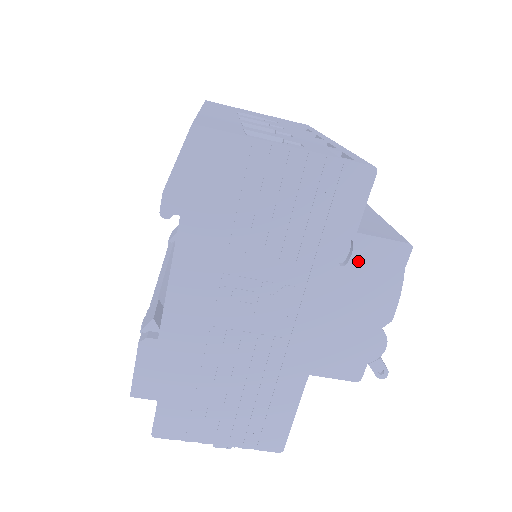
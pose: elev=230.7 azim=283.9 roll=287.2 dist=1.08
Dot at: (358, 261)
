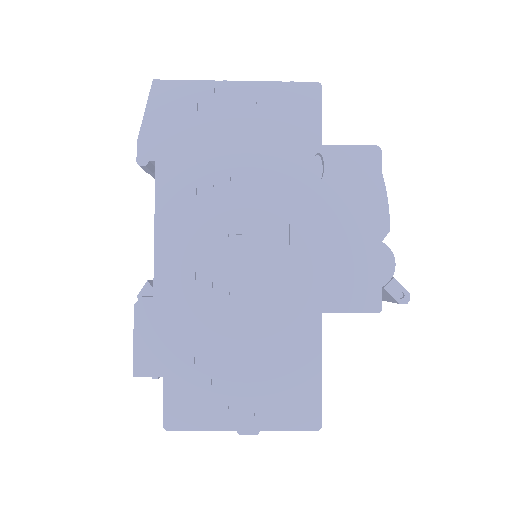
Dot at: (333, 173)
